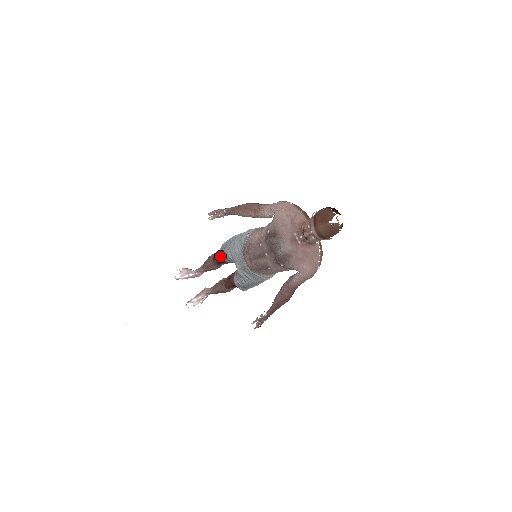
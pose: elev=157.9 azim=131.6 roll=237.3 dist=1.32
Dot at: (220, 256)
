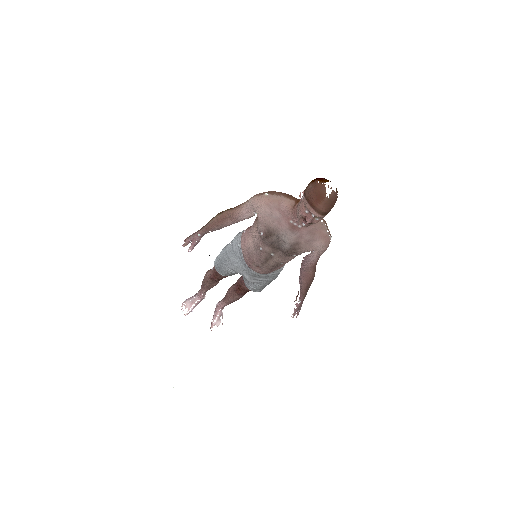
Dot at: (219, 275)
